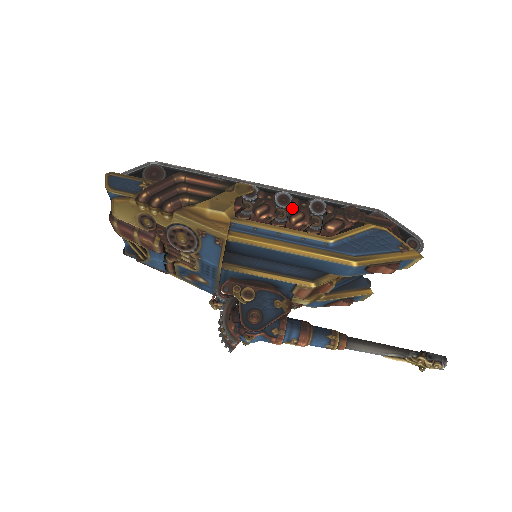
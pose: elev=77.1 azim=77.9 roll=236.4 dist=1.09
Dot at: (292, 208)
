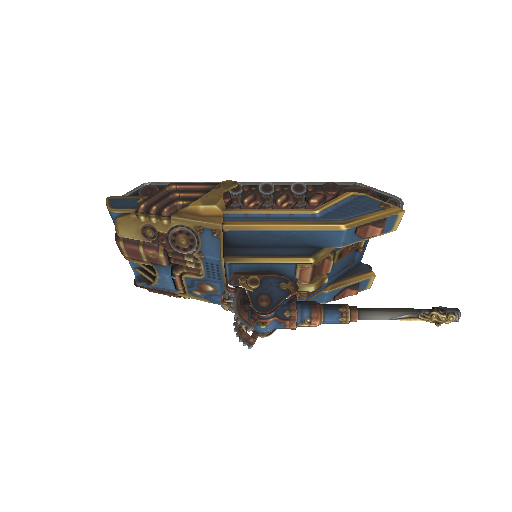
Dot at: (276, 193)
